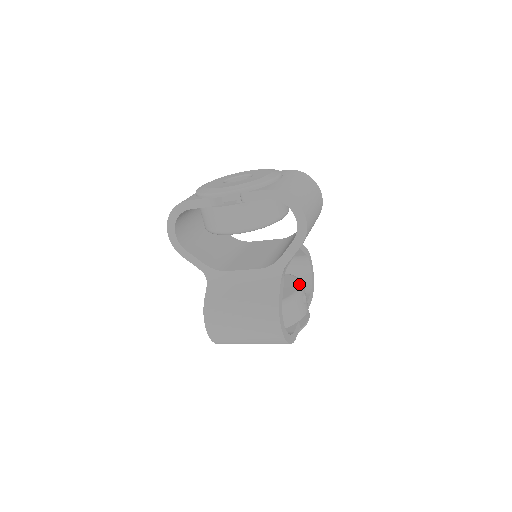
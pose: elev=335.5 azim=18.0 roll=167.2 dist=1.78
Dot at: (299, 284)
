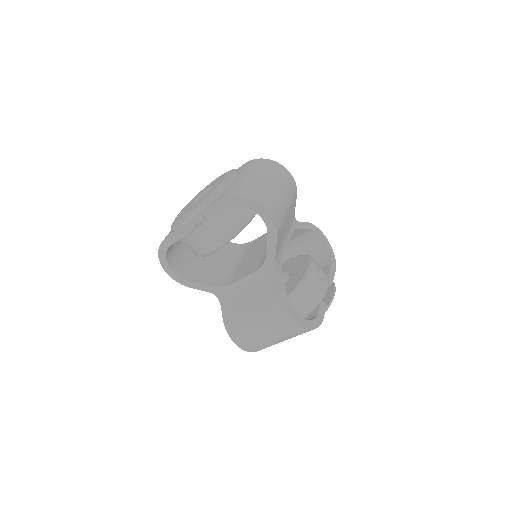
Dot at: (308, 264)
